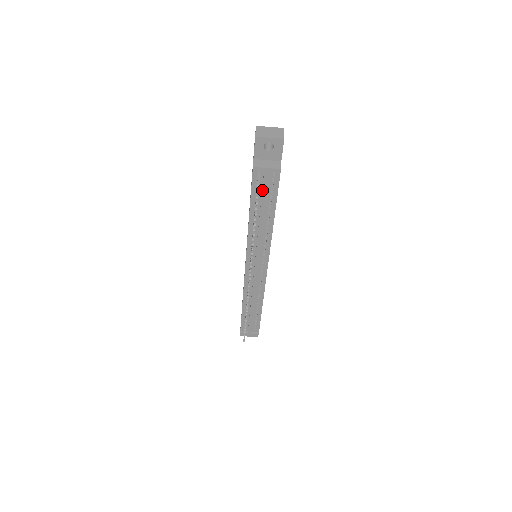
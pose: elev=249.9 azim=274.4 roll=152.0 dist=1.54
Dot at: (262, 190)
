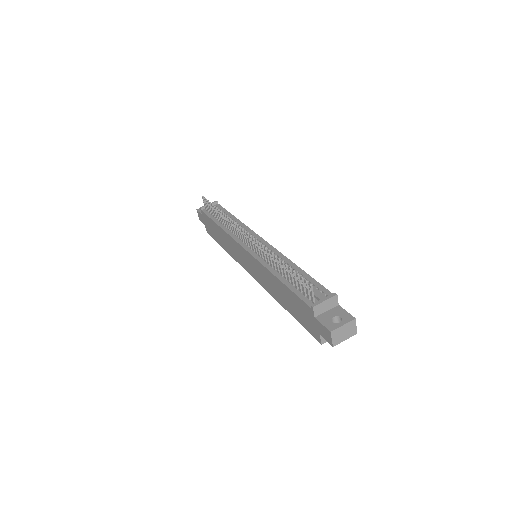
Dot at: occluded
